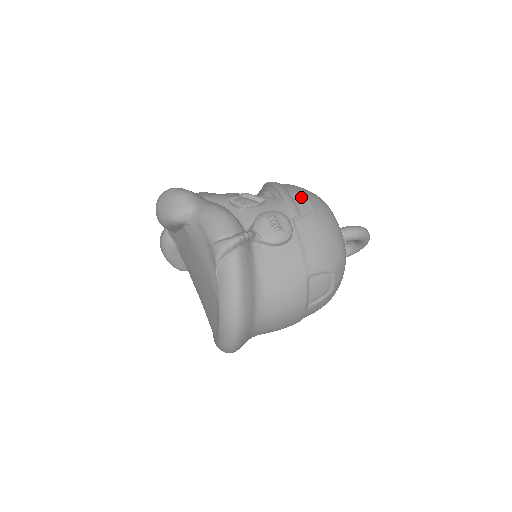
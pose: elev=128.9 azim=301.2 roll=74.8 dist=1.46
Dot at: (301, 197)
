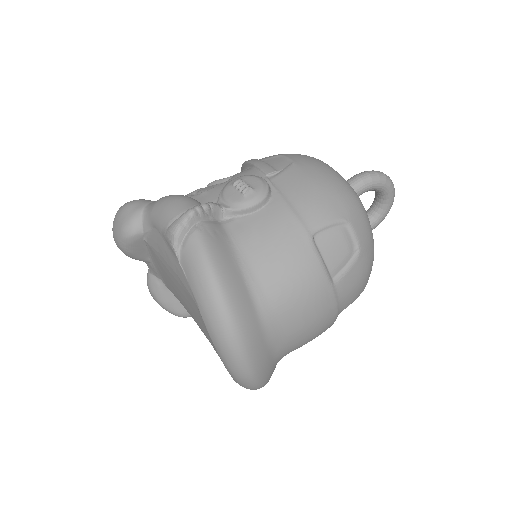
Dot at: (276, 158)
